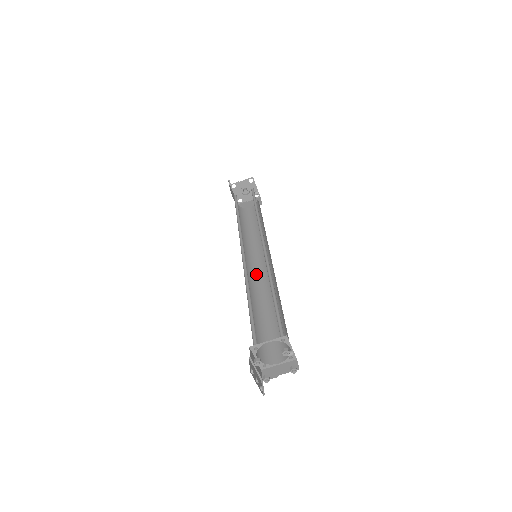
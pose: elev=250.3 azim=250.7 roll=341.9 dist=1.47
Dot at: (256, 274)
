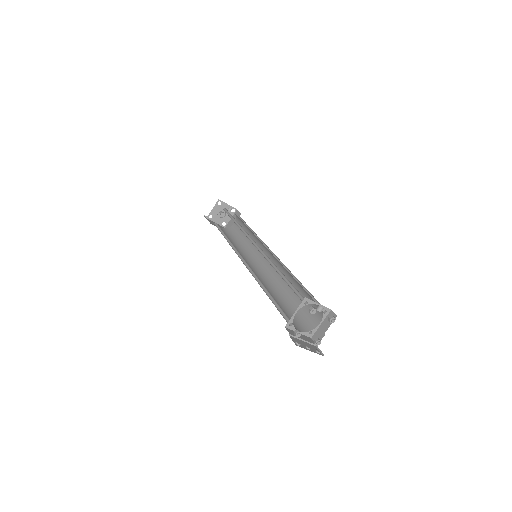
Dot at: (266, 269)
